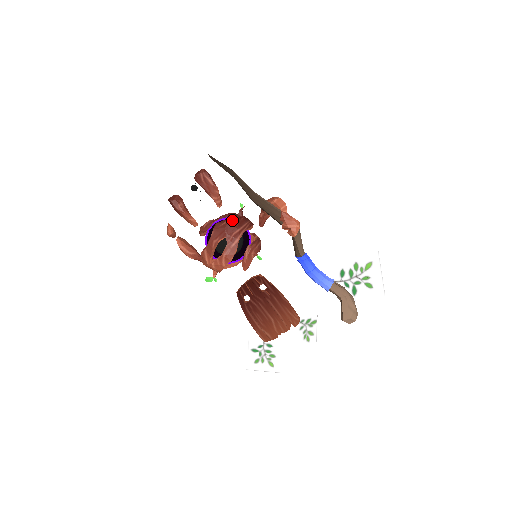
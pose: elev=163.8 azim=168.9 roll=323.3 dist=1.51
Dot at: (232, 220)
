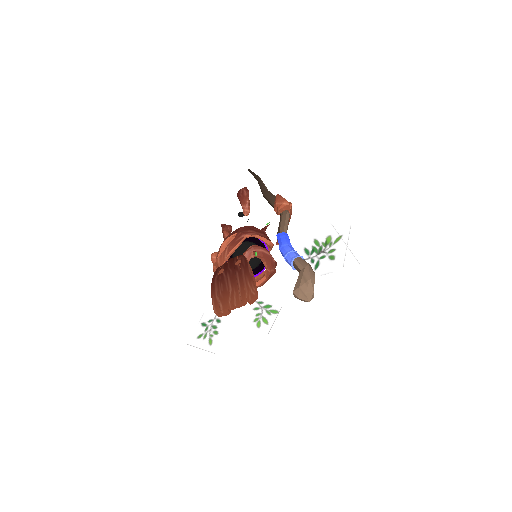
Dot at: (250, 226)
